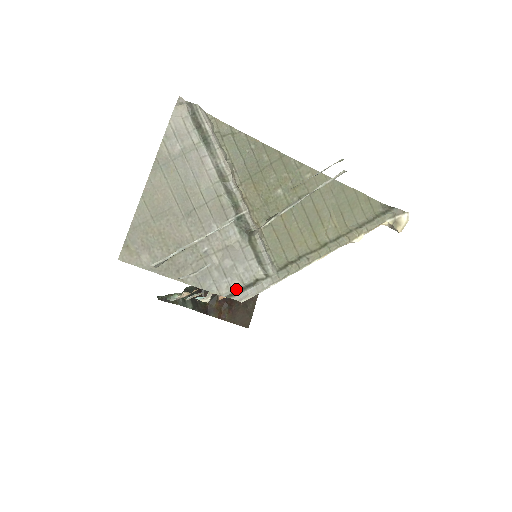
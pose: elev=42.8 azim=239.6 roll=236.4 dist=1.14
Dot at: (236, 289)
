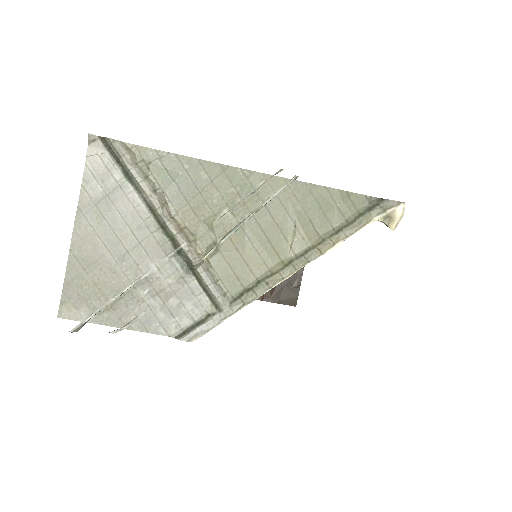
Dot at: (186, 328)
